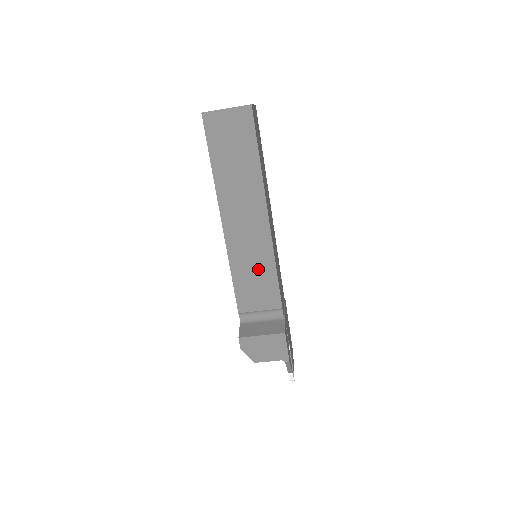
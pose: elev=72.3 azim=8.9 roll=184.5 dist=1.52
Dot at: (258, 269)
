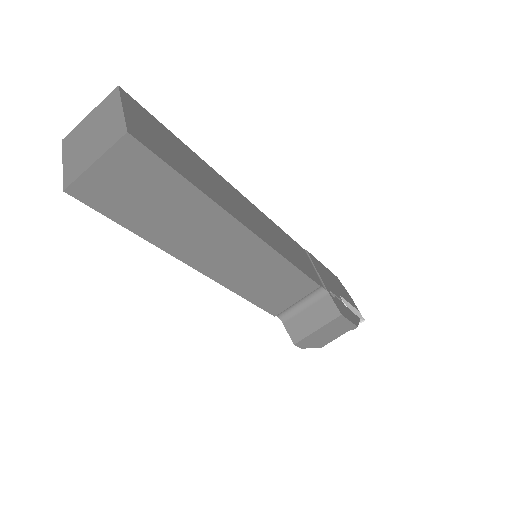
Dot at: (272, 277)
